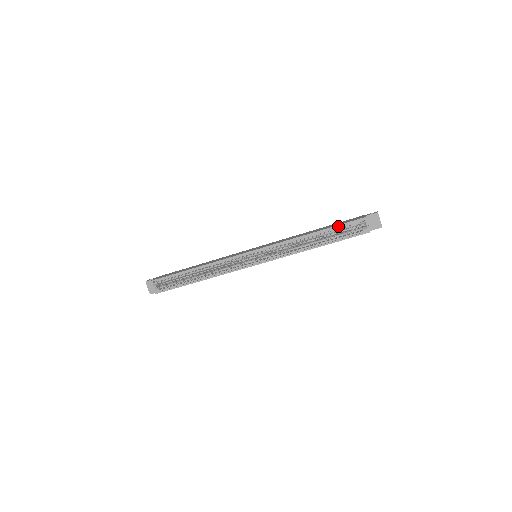
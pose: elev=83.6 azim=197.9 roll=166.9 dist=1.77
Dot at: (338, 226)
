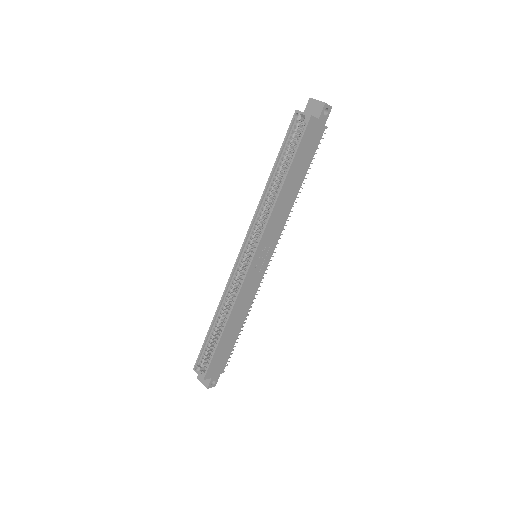
Dot at: (283, 145)
